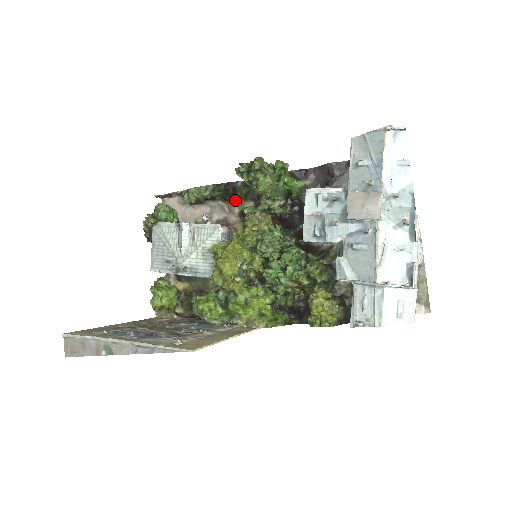
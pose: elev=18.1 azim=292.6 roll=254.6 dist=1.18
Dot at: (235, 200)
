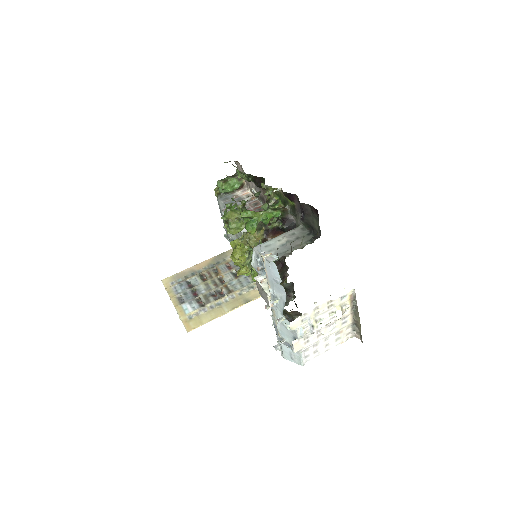
Dot at: (264, 188)
